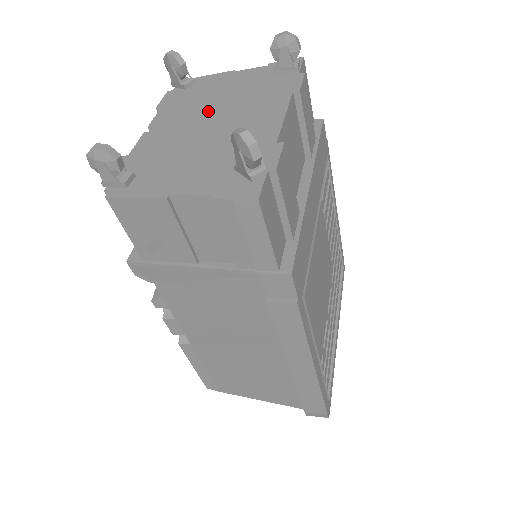
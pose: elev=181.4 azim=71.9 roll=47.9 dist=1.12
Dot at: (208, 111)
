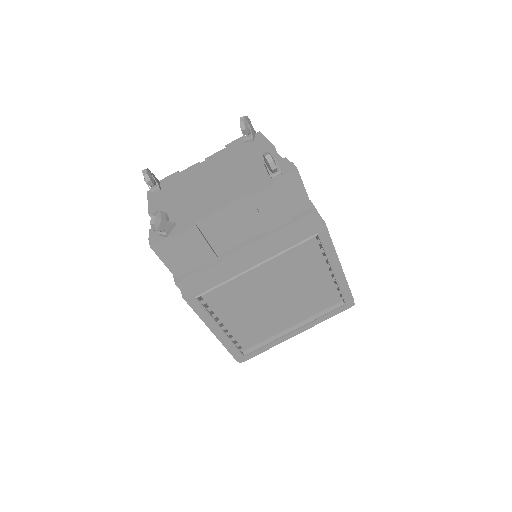
Dot at: (223, 172)
